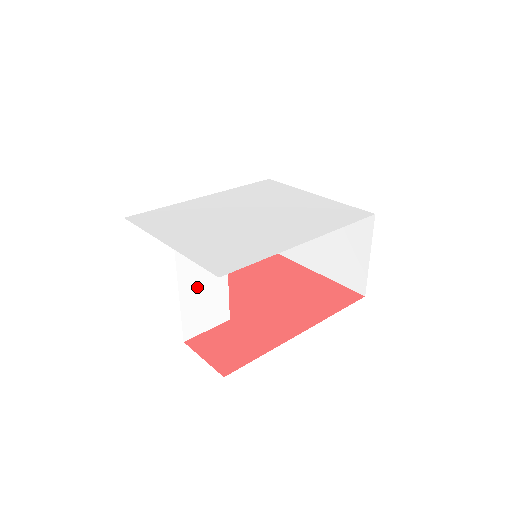
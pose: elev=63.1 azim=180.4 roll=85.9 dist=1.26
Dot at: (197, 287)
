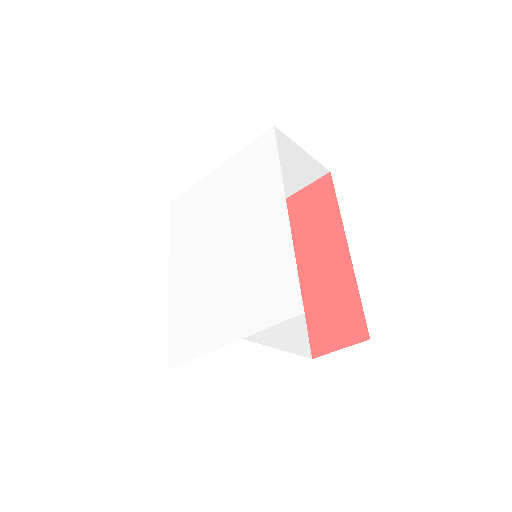
Dot at: (274, 328)
